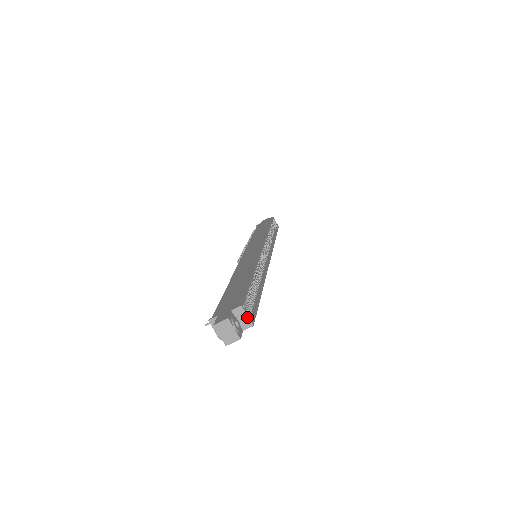
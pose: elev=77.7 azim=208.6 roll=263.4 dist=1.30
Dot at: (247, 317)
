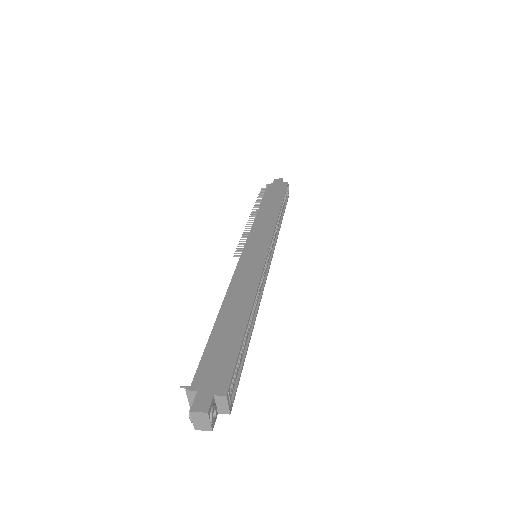
Dot at: (227, 406)
